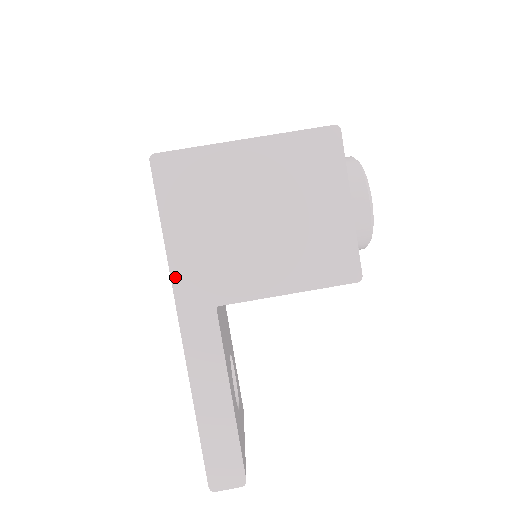
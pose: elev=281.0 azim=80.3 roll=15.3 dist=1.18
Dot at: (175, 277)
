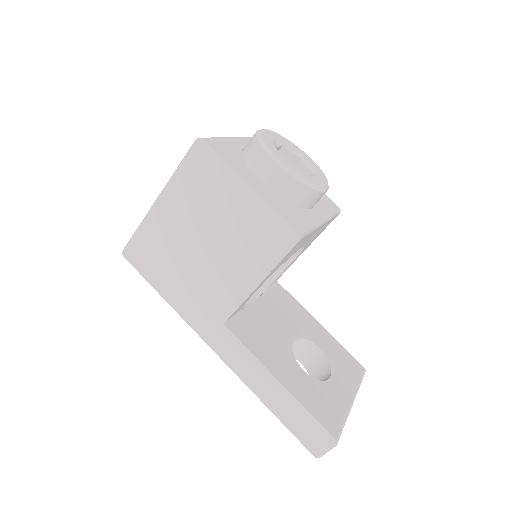
Dot at: (188, 320)
